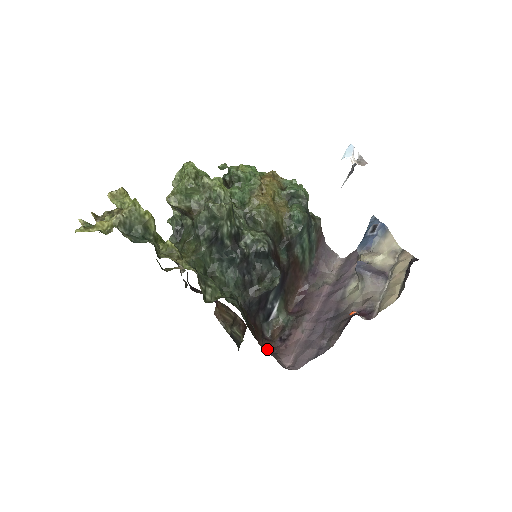
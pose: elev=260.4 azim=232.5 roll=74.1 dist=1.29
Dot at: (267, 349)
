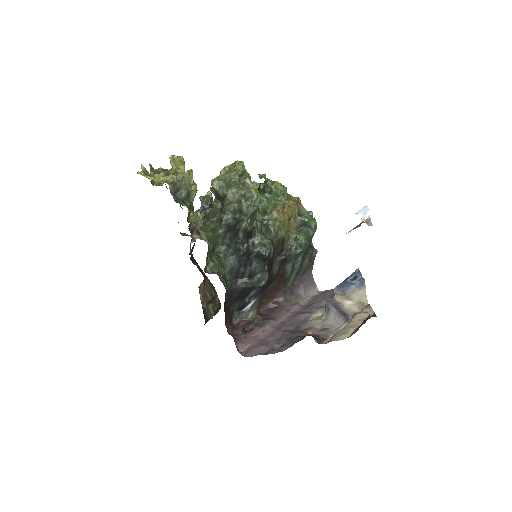
Dot at: (232, 330)
